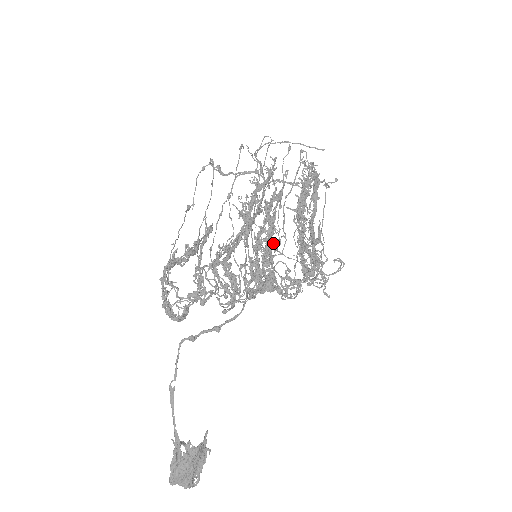
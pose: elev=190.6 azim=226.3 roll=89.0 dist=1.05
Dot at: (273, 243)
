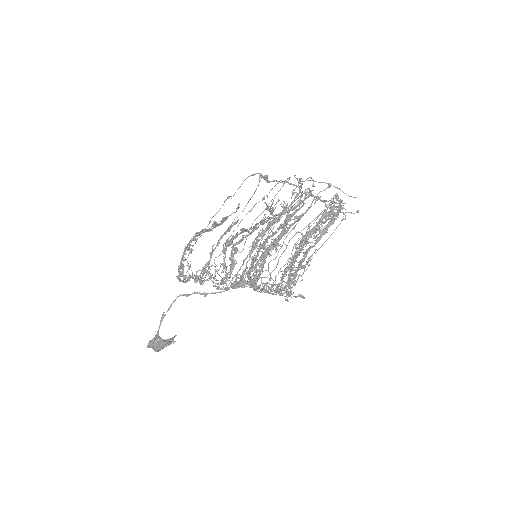
Dot at: (277, 245)
